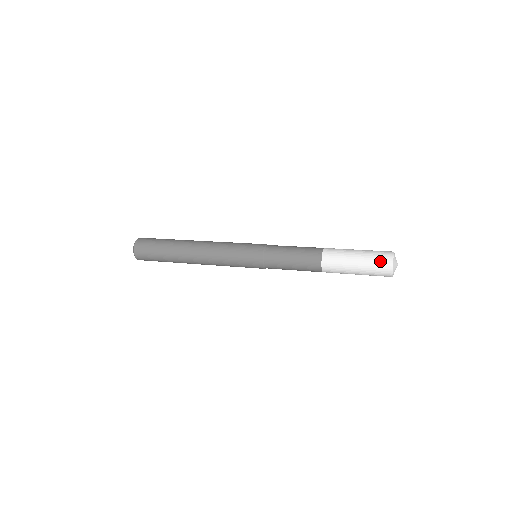
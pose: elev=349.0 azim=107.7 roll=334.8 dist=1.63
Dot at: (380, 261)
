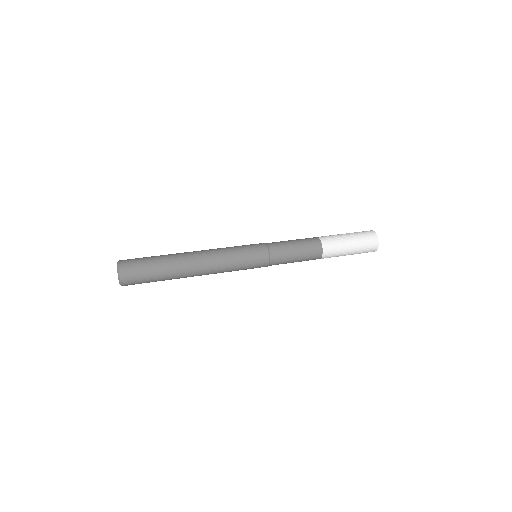
Dot at: (369, 249)
